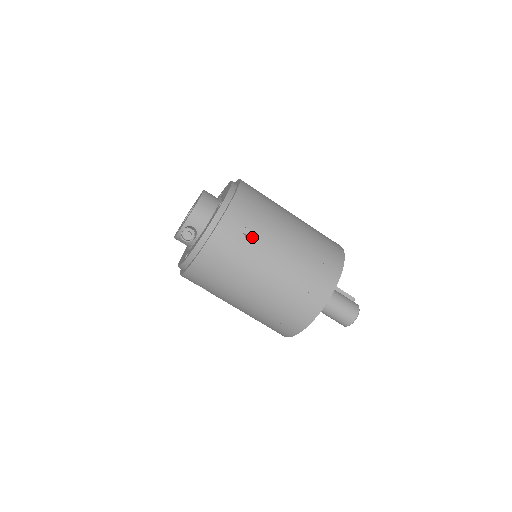
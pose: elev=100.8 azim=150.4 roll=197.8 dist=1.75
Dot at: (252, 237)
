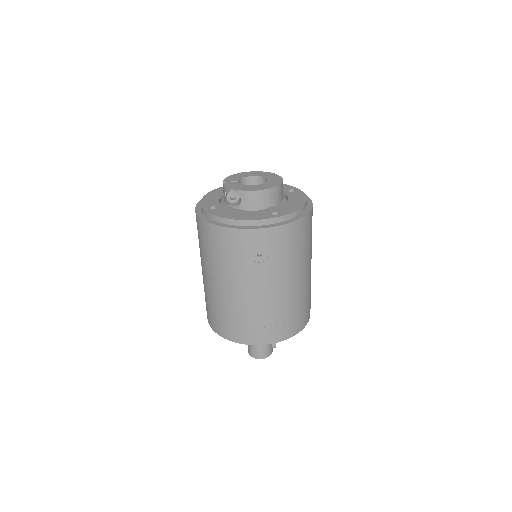
Dot at: (263, 261)
